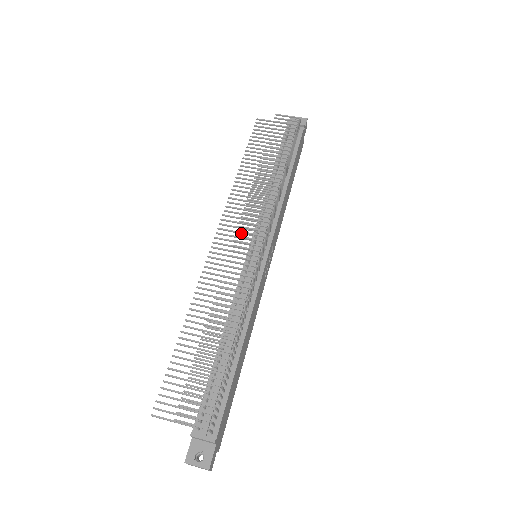
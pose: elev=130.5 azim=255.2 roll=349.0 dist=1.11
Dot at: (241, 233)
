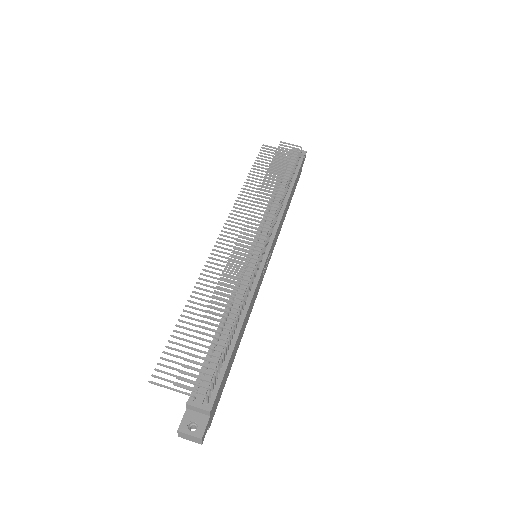
Dot at: occluded
